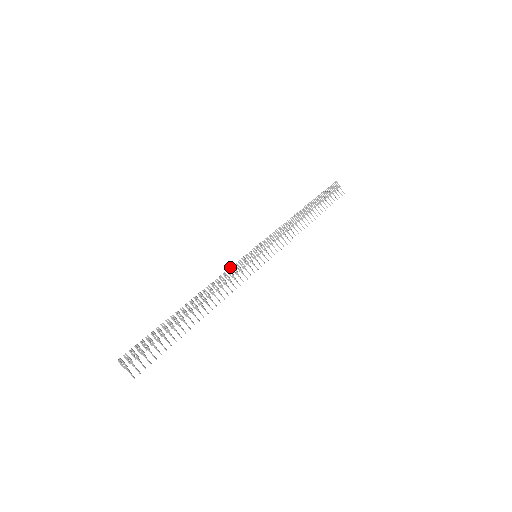
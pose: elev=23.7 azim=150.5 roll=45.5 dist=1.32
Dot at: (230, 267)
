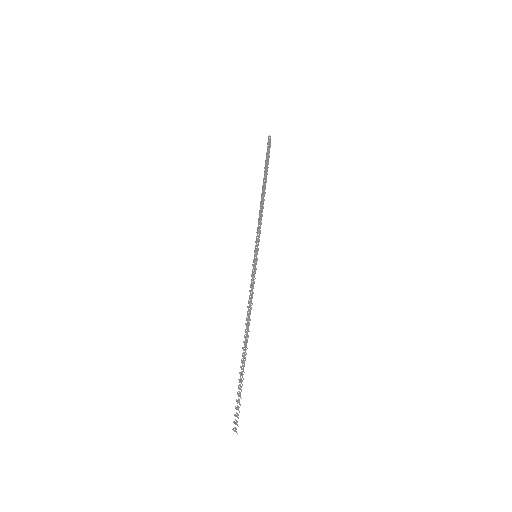
Dot at: (251, 280)
